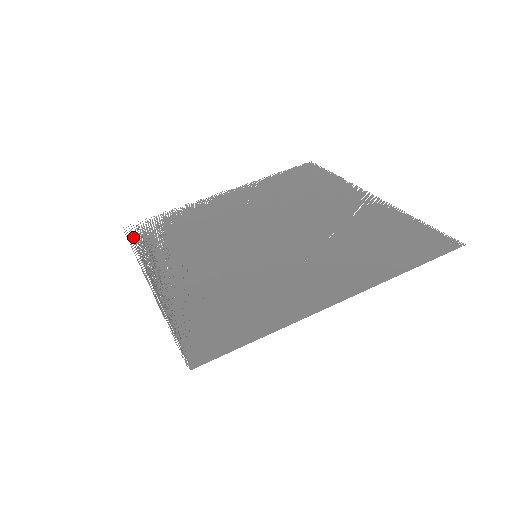
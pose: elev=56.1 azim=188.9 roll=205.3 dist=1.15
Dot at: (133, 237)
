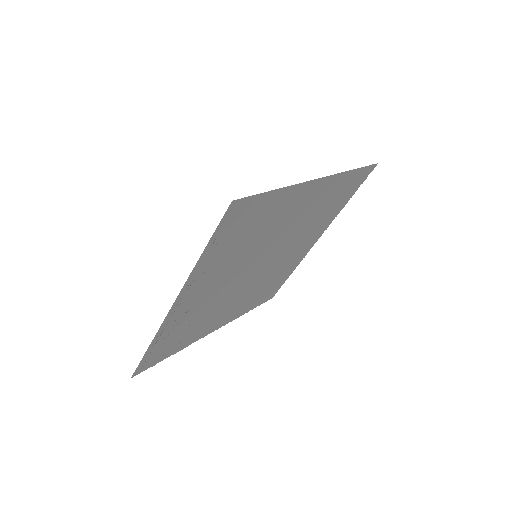
Dot at: (146, 359)
